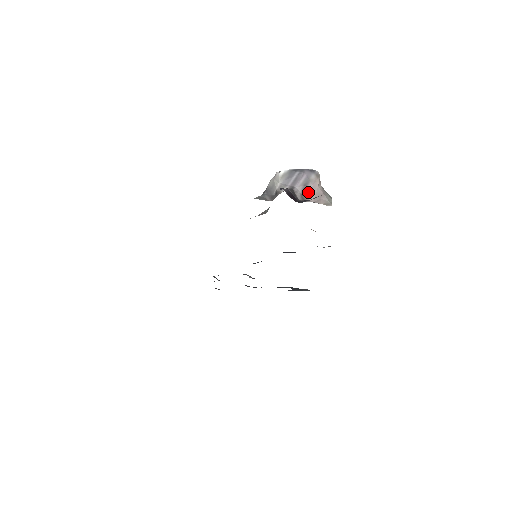
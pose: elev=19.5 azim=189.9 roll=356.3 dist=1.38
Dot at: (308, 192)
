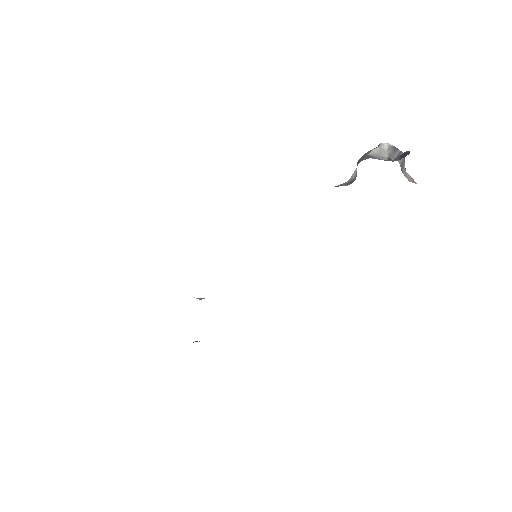
Dot at: (403, 172)
